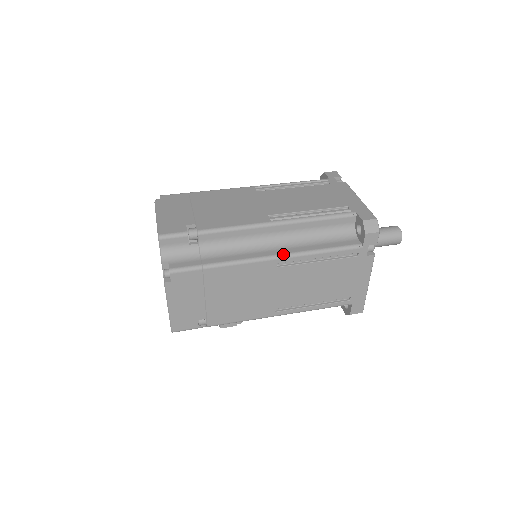
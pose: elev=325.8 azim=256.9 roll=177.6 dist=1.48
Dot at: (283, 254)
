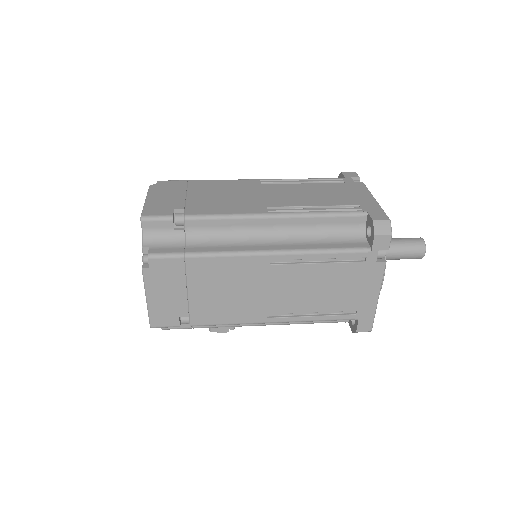
Dot at: (277, 250)
